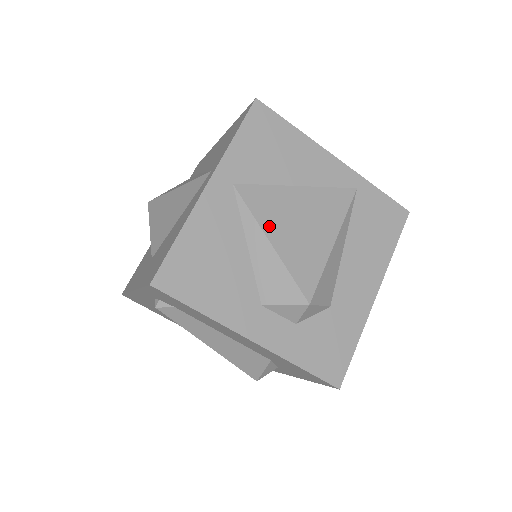
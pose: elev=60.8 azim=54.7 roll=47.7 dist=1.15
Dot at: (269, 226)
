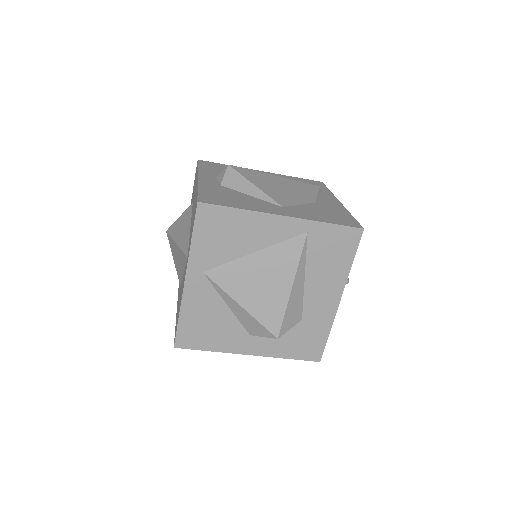
Dot at: (237, 294)
